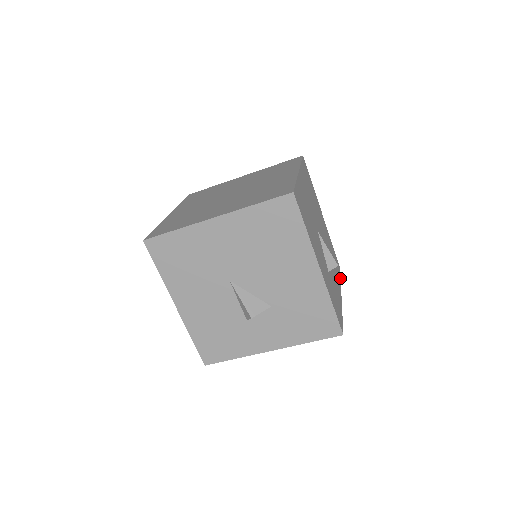
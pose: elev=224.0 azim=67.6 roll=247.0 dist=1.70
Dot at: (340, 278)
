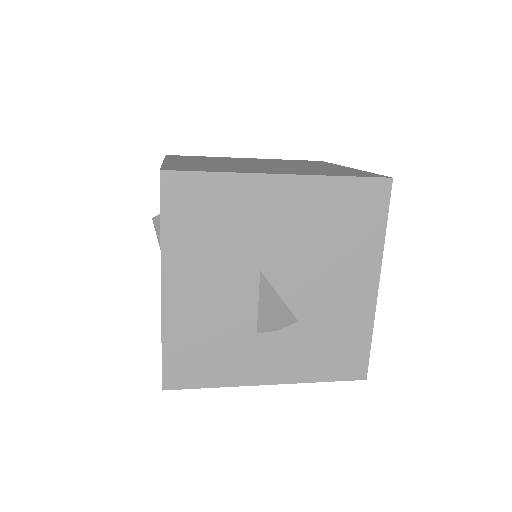
Dot at: occluded
